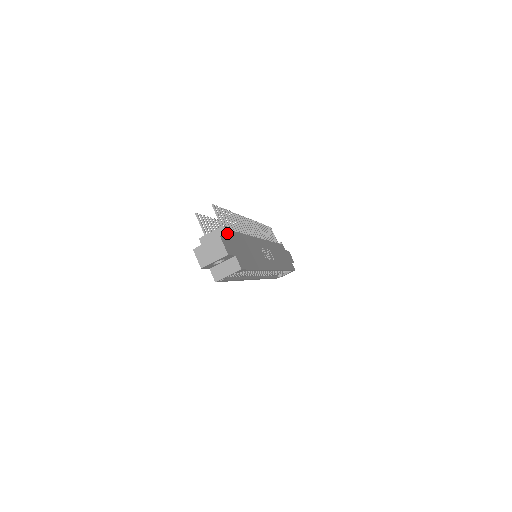
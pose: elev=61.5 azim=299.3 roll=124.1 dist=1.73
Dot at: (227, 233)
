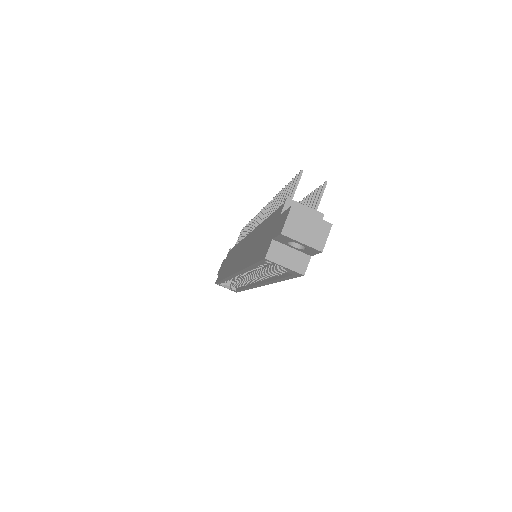
Dot at: occluded
